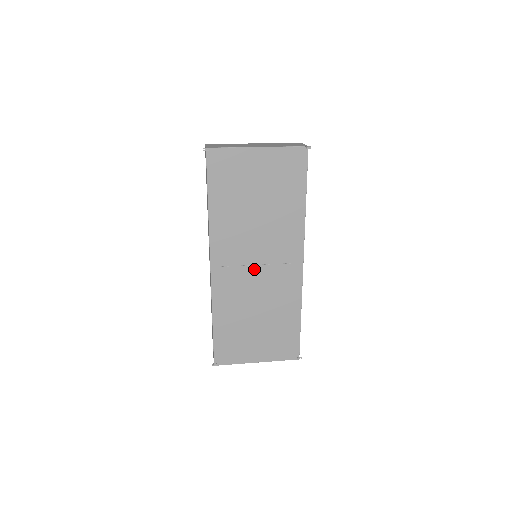
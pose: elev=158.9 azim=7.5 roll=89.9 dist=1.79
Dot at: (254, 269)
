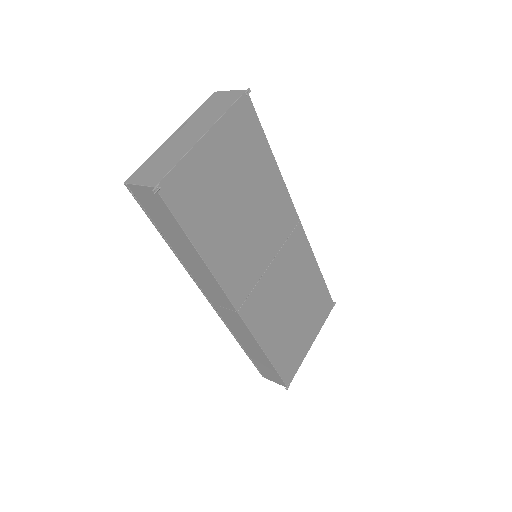
Dot at: (270, 270)
